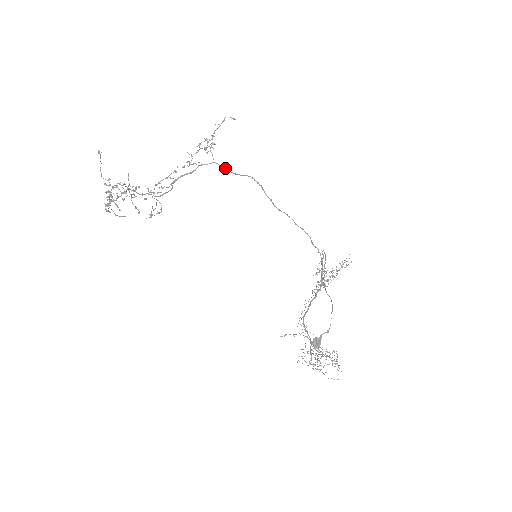
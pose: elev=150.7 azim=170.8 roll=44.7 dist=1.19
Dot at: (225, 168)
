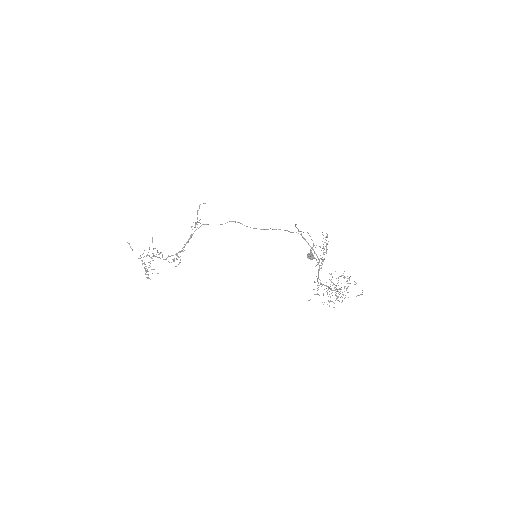
Dot at: occluded
